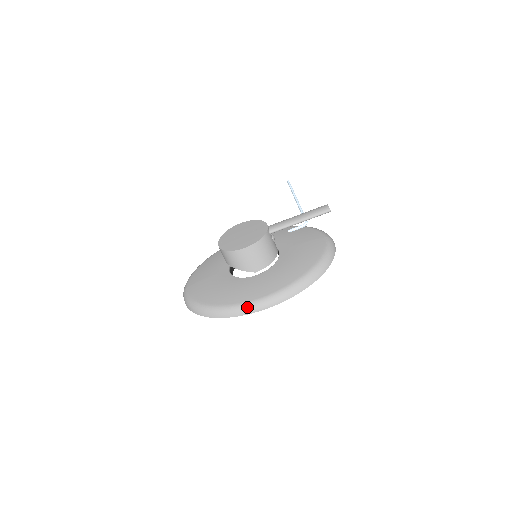
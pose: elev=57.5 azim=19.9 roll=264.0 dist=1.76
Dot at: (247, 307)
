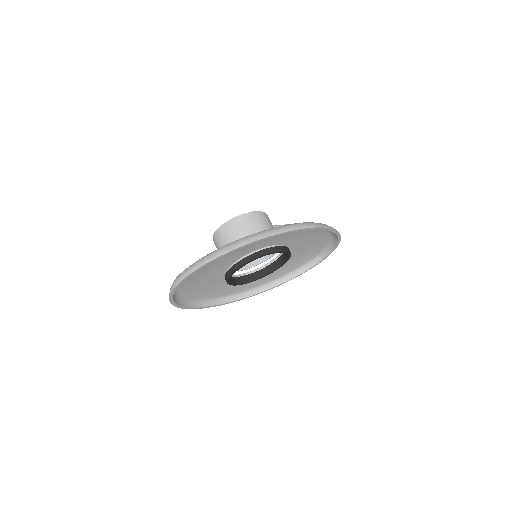
Dot at: (288, 225)
